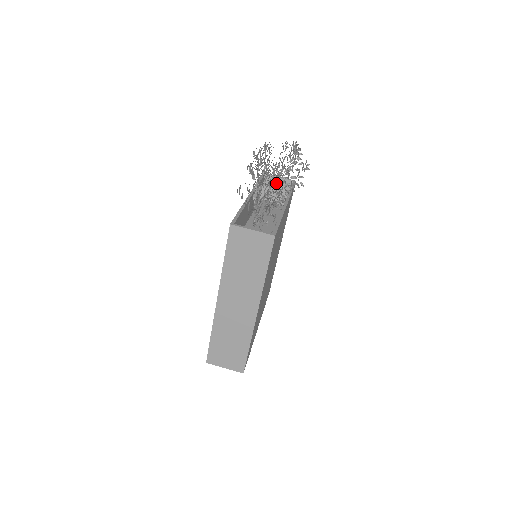
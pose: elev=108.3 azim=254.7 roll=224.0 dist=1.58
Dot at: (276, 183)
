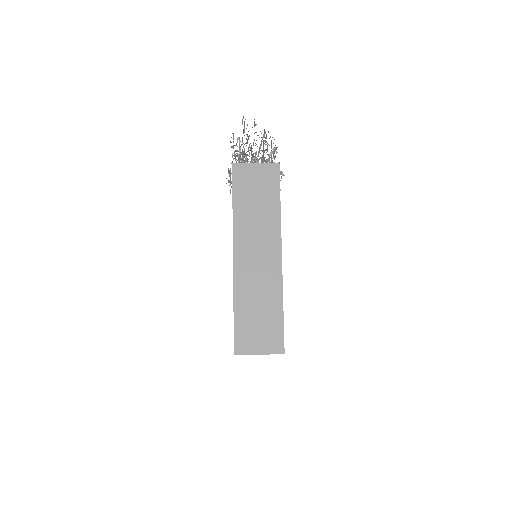
Dot at: occluded
